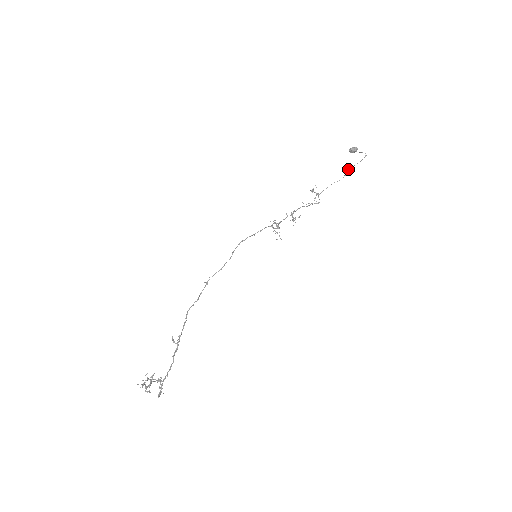
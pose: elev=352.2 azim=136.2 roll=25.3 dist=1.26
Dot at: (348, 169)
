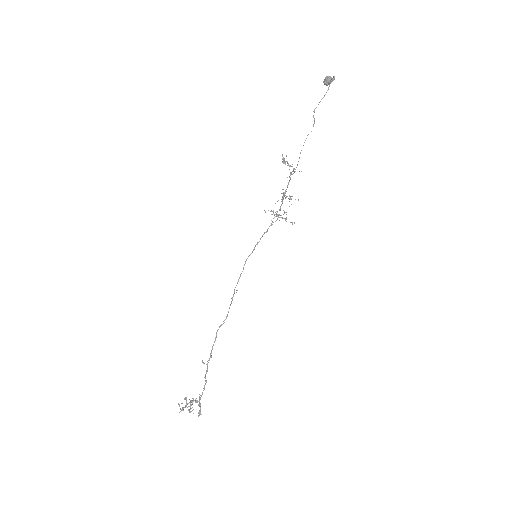
Dot at: (314, 111)
